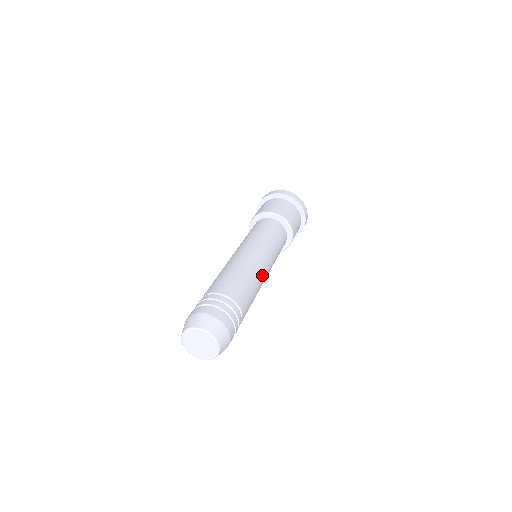
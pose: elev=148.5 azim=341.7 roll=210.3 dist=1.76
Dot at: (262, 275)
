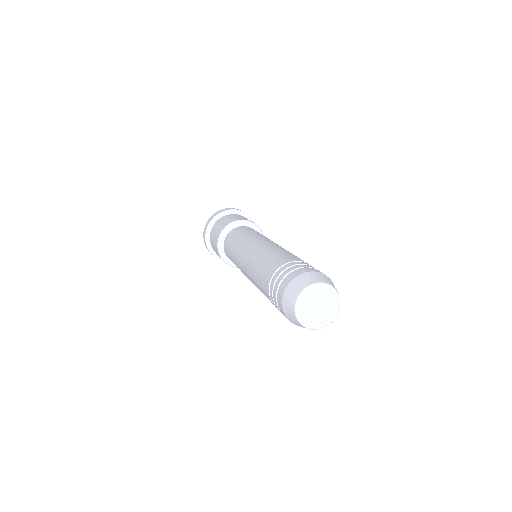
Dot at: occluded
